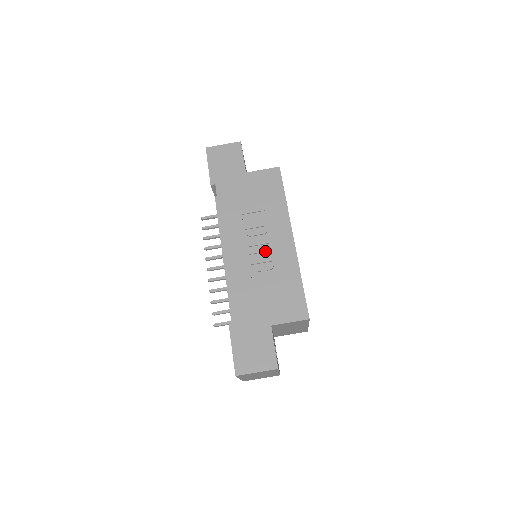
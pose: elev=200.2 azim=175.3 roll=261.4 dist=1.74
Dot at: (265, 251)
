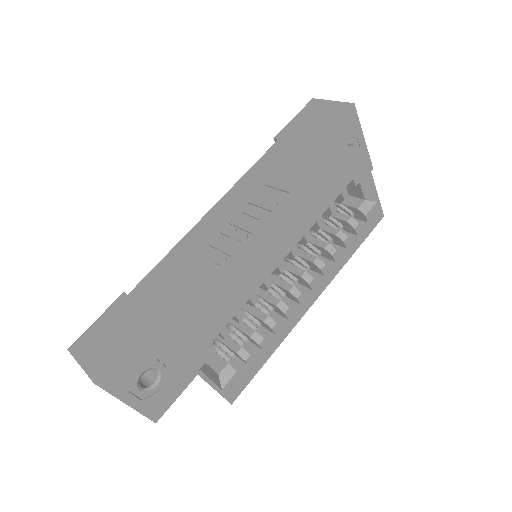
Dot at: (237, 239)
